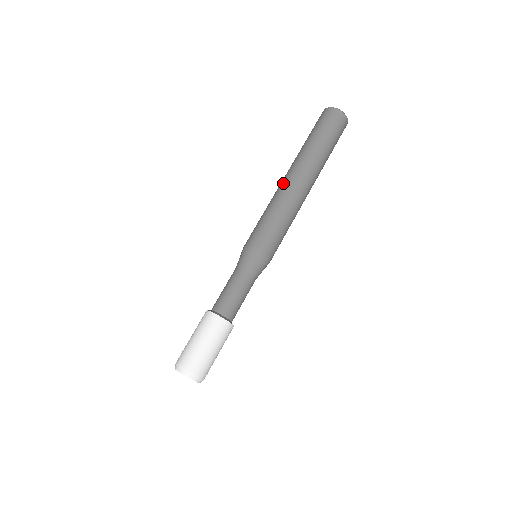
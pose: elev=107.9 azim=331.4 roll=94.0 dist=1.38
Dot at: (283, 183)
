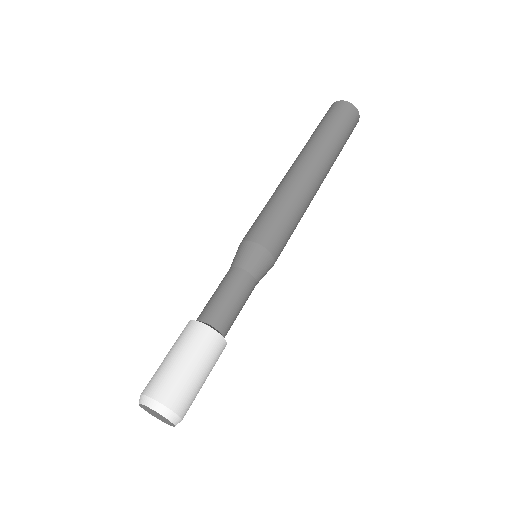
Dot at: (296, 172)
